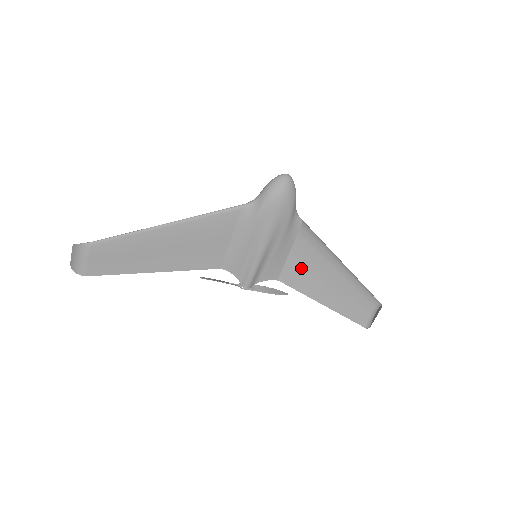
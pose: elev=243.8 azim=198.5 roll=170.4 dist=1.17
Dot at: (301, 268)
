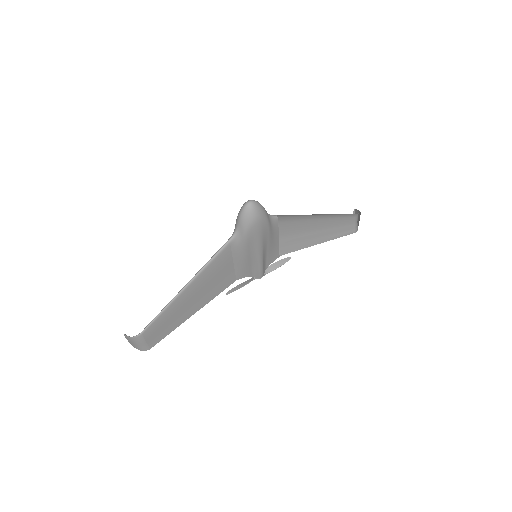
Dot at: (291, 237)
